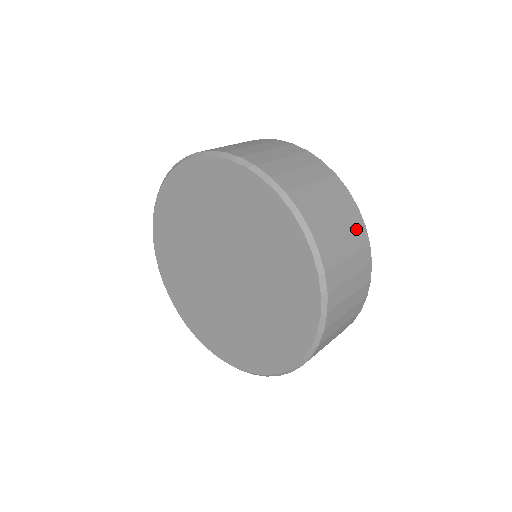
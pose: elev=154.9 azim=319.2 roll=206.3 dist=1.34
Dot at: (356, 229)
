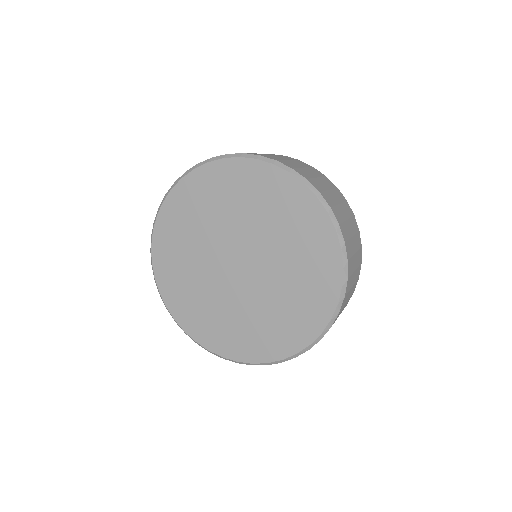
Dot at: (294, 160)
